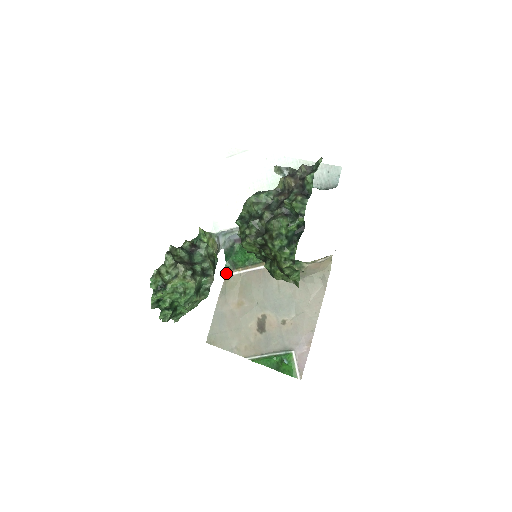
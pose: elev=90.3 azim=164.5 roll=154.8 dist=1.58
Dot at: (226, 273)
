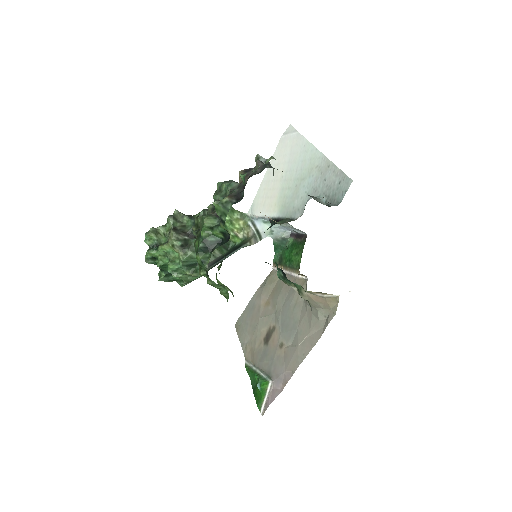
Dot at: (273, 265)
